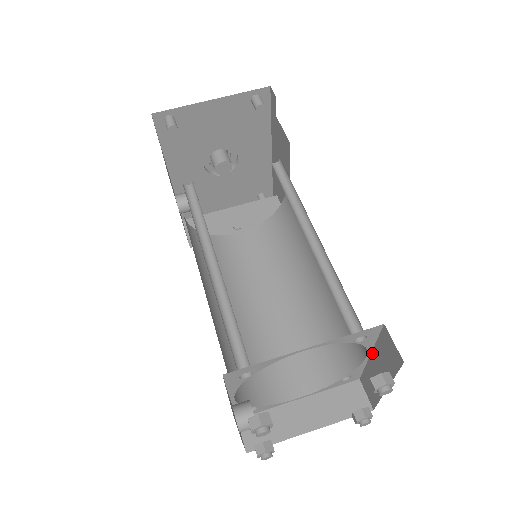
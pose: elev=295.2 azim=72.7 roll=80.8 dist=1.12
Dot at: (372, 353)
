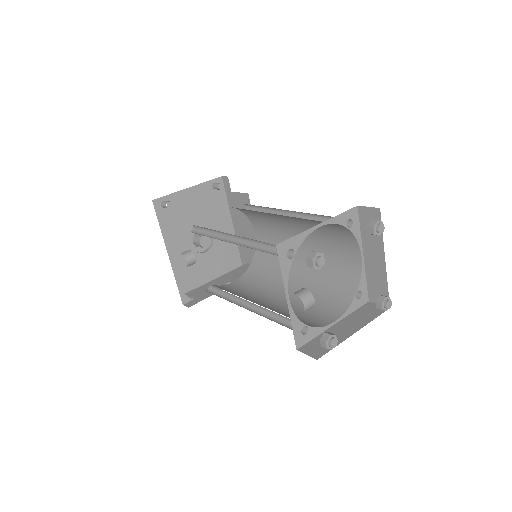
Dot at: (363, 250)
